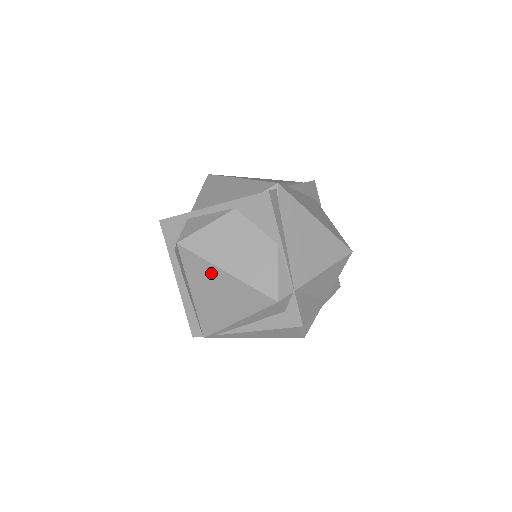
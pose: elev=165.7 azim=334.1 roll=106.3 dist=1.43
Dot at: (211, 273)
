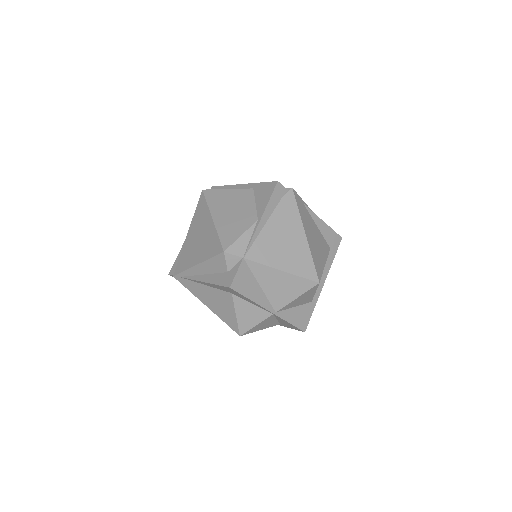
Dot at: (205, 218)
